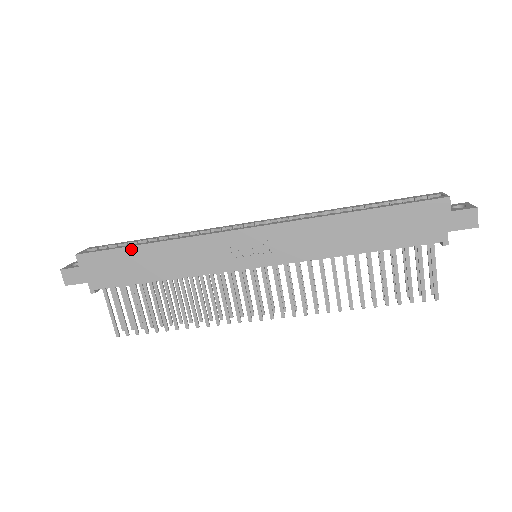
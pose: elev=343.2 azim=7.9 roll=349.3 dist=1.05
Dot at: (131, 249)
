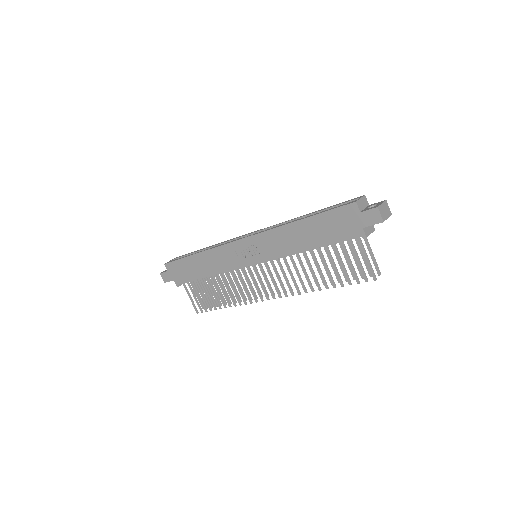
Dot at: (188, 258)
